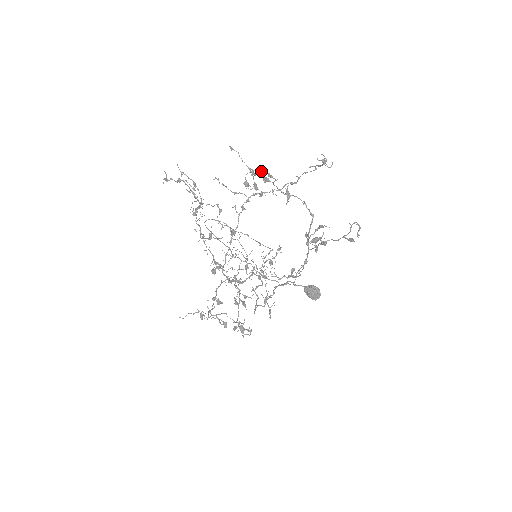
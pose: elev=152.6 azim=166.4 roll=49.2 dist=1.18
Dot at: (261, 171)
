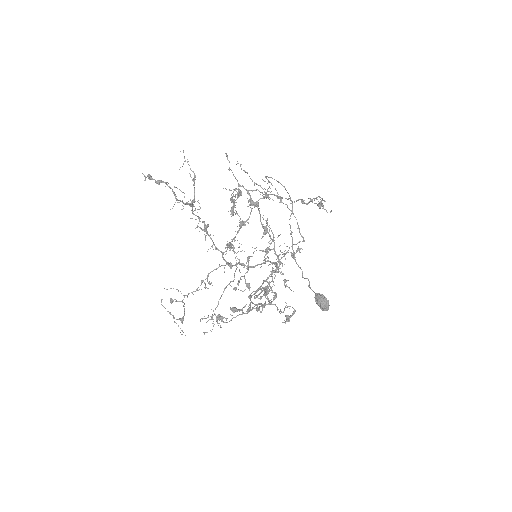
Dot at: (252, 190)
